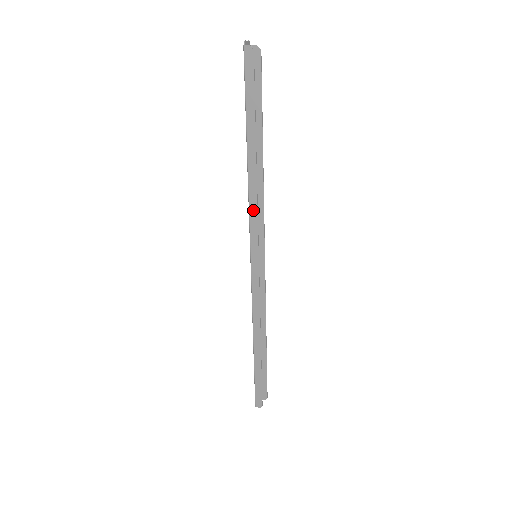
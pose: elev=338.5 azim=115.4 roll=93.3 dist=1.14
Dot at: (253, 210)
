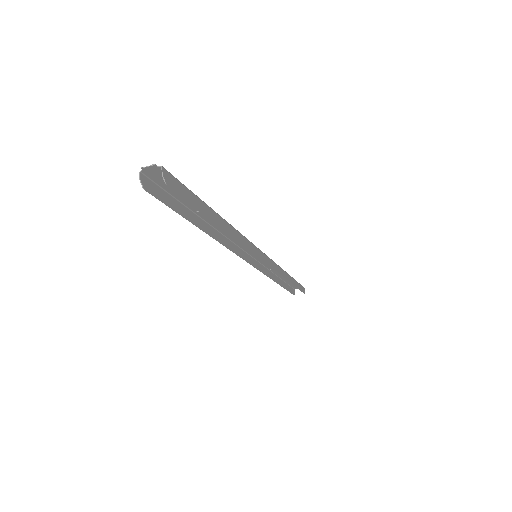
Dot at: (230, 245)
